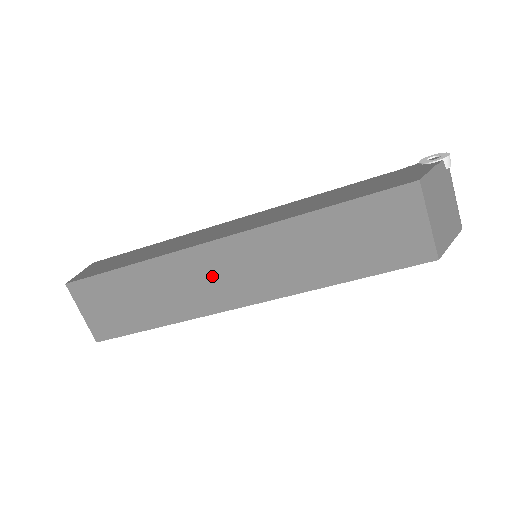
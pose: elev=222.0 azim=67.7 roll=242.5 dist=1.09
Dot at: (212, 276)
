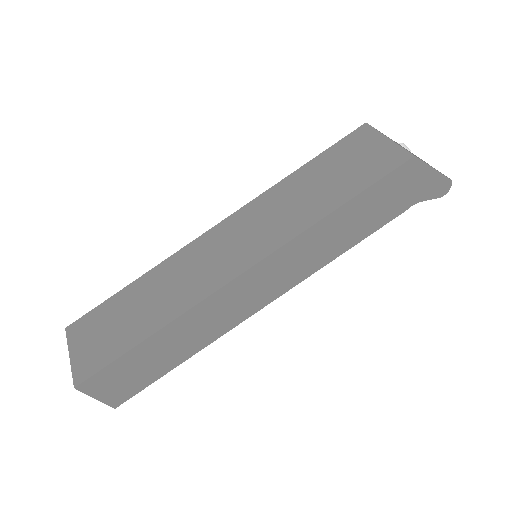
Dot at: (207, 260)
